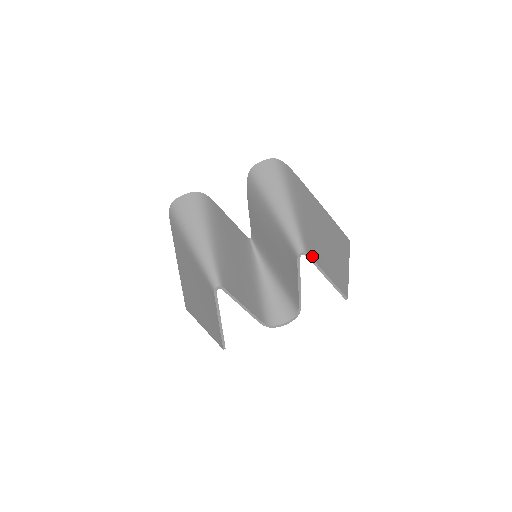
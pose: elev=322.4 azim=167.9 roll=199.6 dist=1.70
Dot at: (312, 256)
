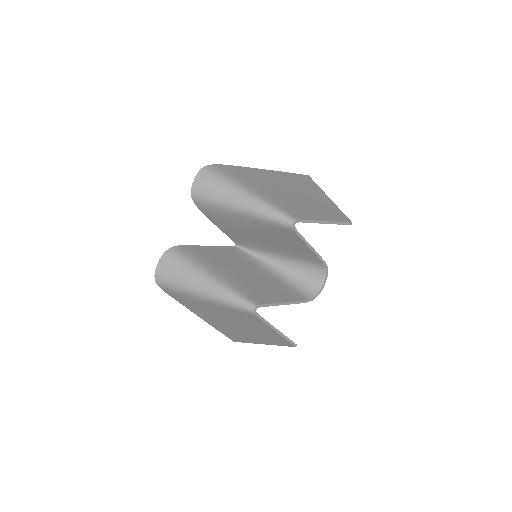
Dot at: (302, 218)
